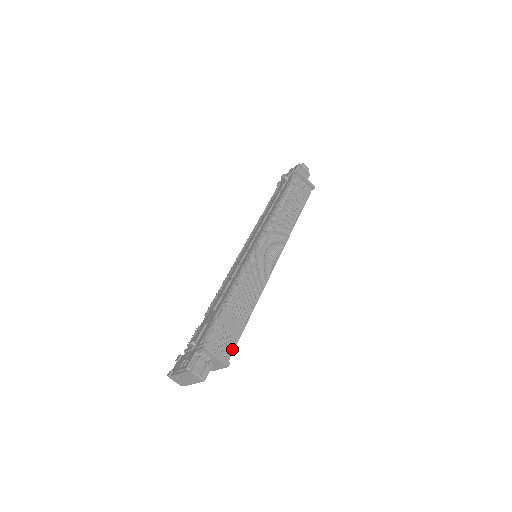
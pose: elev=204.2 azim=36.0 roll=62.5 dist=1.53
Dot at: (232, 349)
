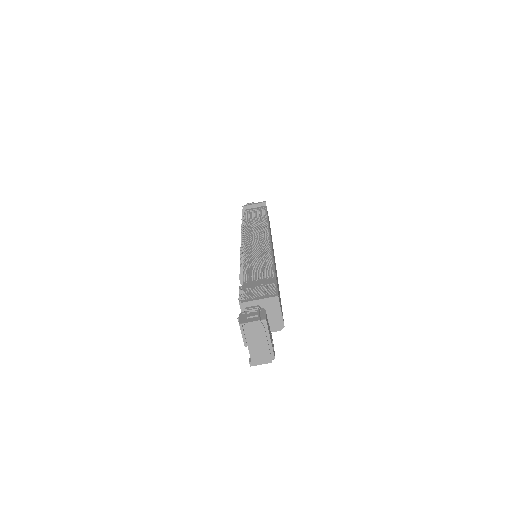
Dot at: (275, 291)
